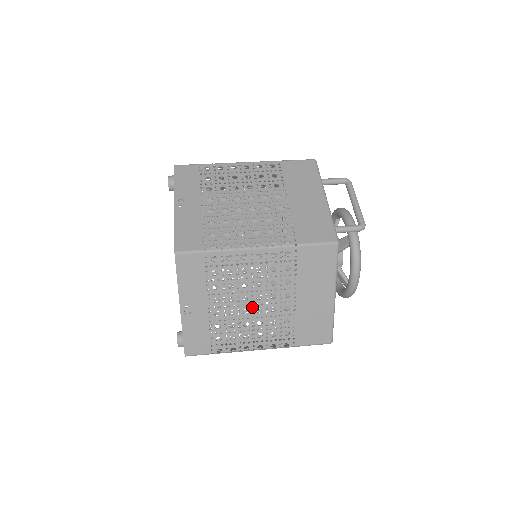
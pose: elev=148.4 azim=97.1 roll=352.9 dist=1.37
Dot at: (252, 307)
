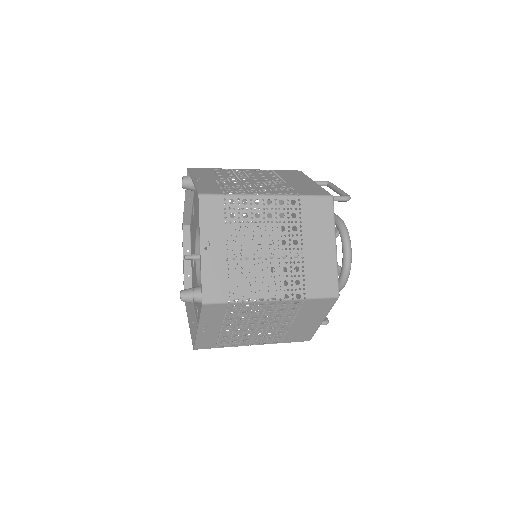
Dot at: (265, 252)
